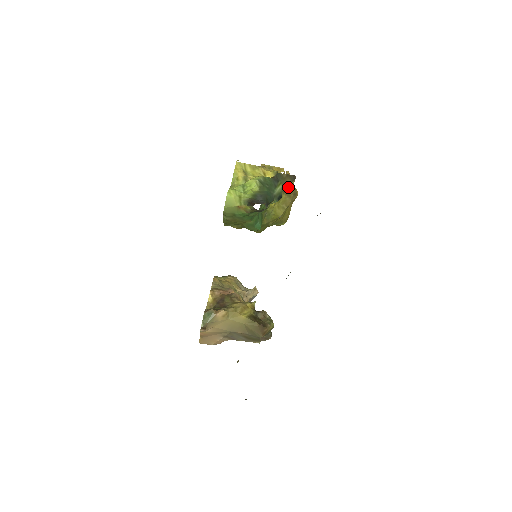
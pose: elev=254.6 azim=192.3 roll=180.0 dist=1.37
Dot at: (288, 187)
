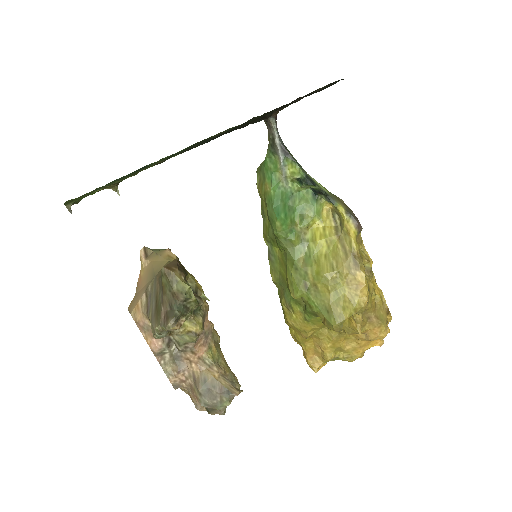
Dot at: (343, 226)
